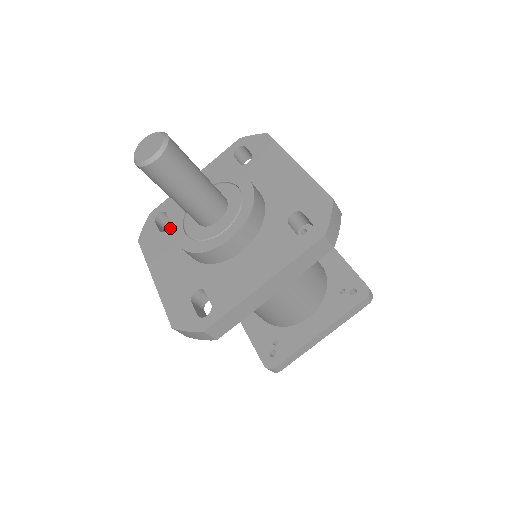
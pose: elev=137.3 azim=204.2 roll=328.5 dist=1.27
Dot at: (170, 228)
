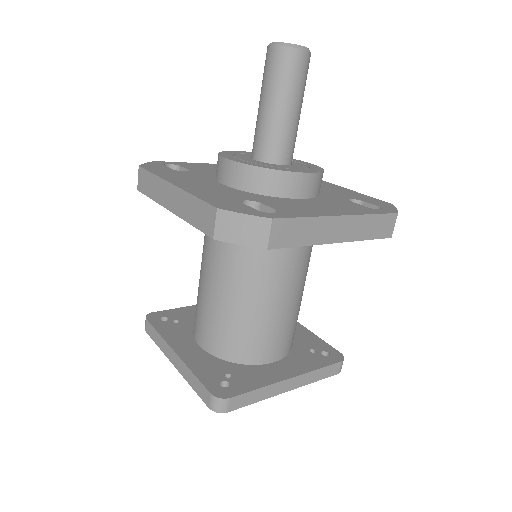
Dot at: (190, 171)
